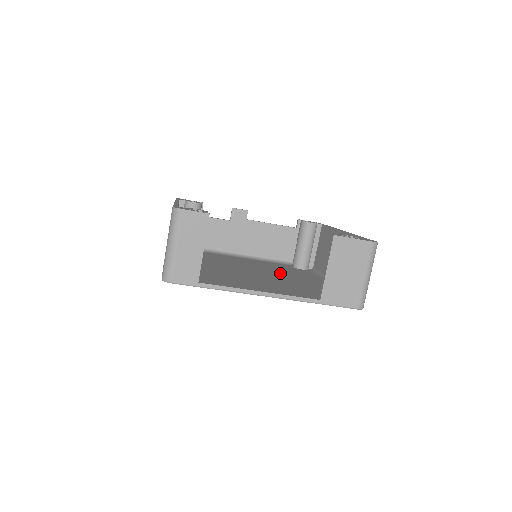
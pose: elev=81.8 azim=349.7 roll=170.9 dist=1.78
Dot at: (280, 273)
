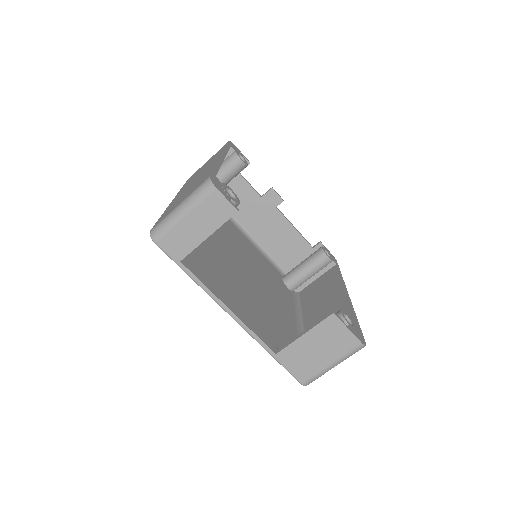
Dot at: (265, 284)
